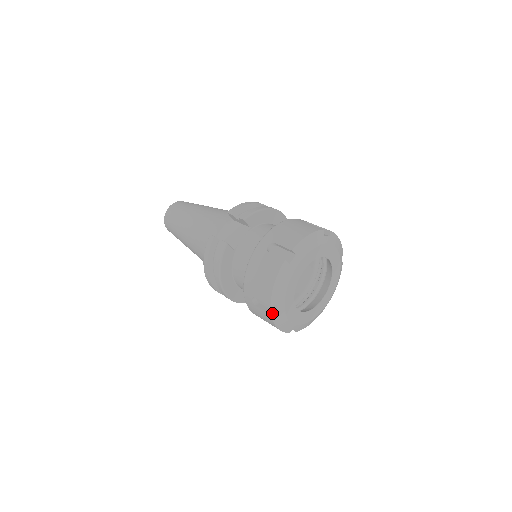
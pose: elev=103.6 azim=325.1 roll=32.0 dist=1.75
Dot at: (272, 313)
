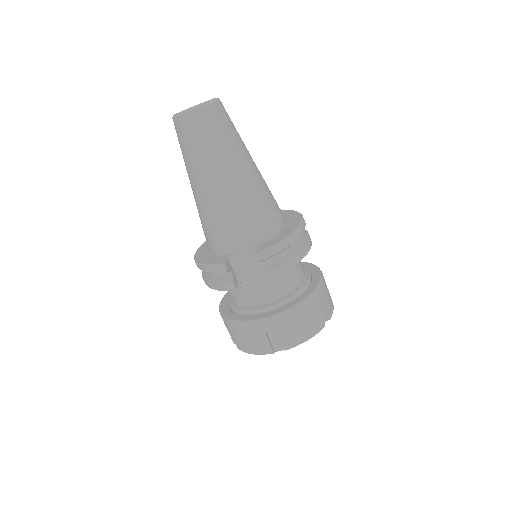
Dot at: occluded
